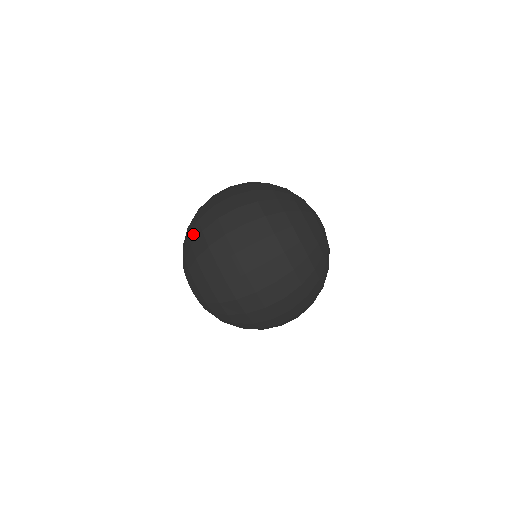
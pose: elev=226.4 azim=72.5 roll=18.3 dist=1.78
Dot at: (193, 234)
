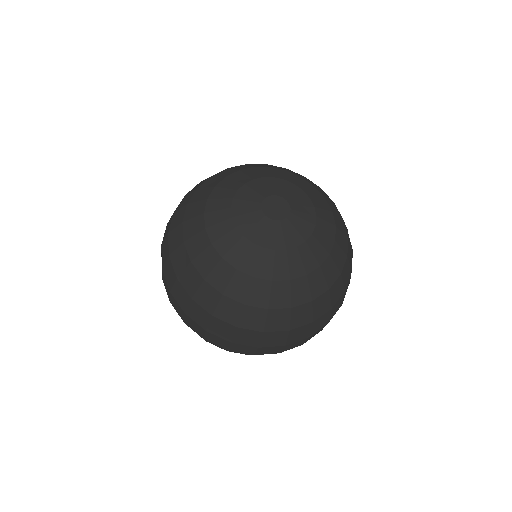
Dot at: occluded
